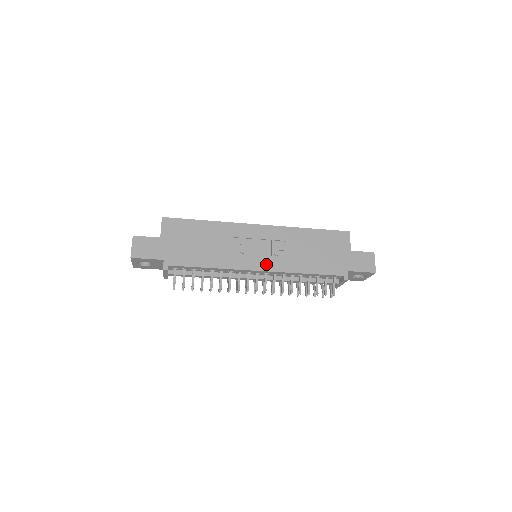
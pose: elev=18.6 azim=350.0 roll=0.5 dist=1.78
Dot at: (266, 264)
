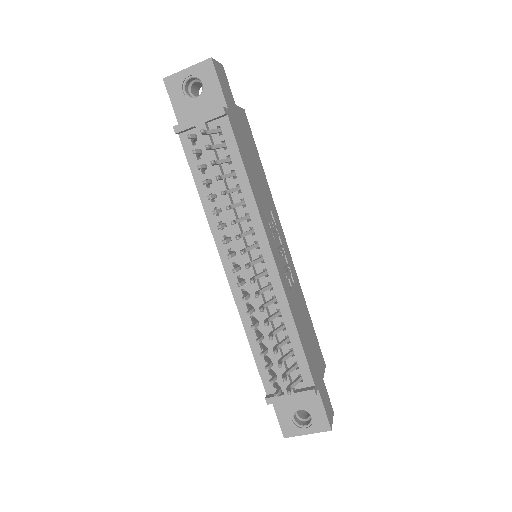
Dot at: (279, 264)
